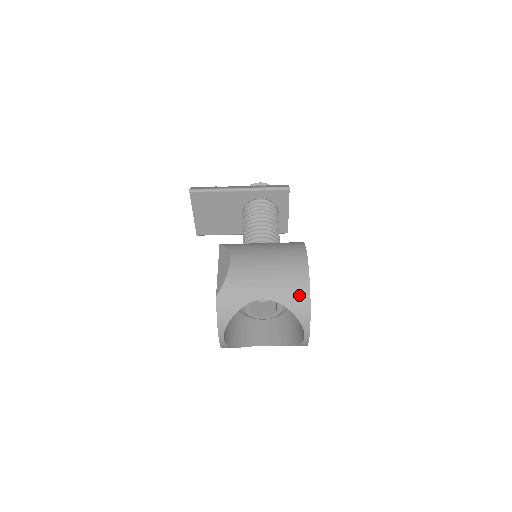
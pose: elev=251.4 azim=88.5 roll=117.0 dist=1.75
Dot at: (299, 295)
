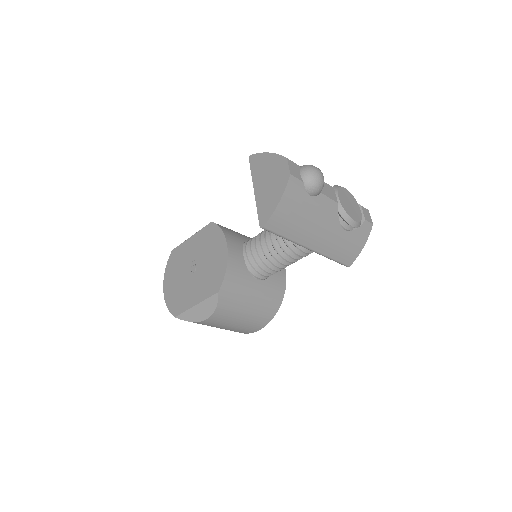
Dot at: occluded
